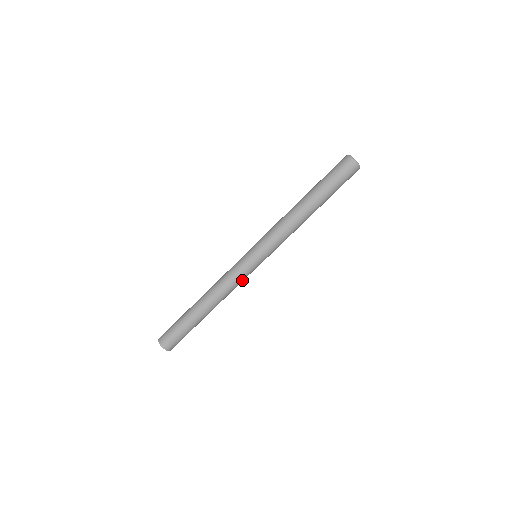
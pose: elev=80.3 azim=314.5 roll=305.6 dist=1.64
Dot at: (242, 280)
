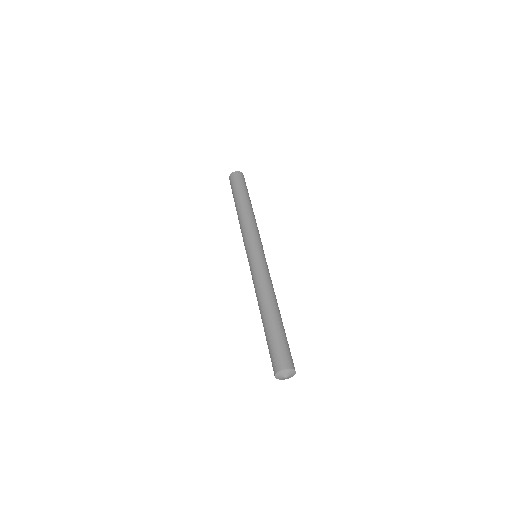
Dot at: (268, 272)
